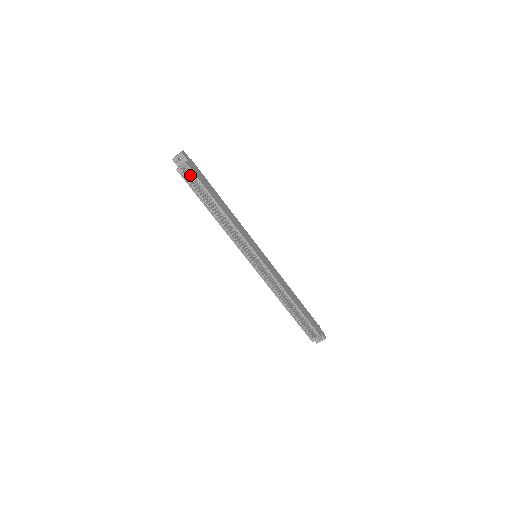
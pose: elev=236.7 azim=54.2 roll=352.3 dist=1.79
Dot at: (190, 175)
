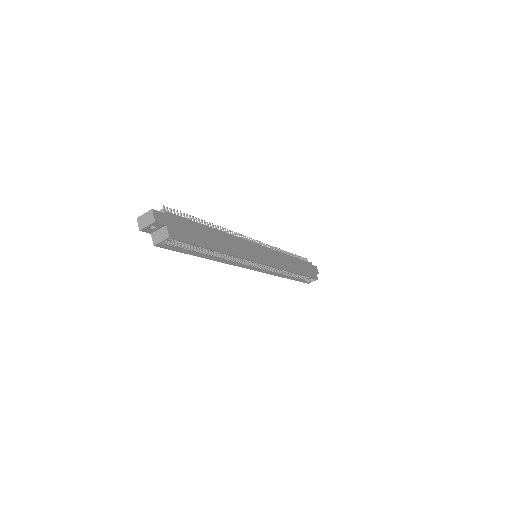
Dot at: occluded
